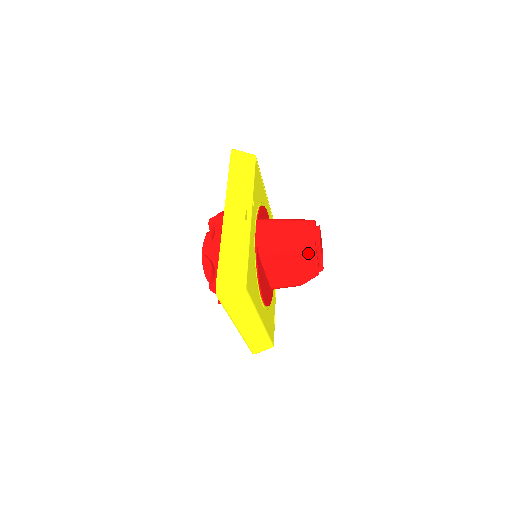
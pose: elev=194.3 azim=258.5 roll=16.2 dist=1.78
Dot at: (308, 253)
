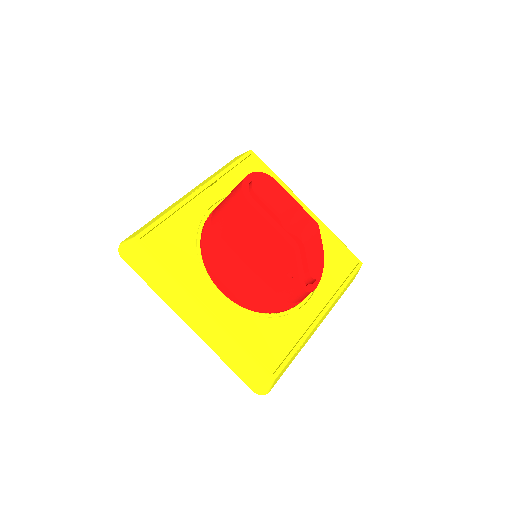
Dot at: (246, 209)
